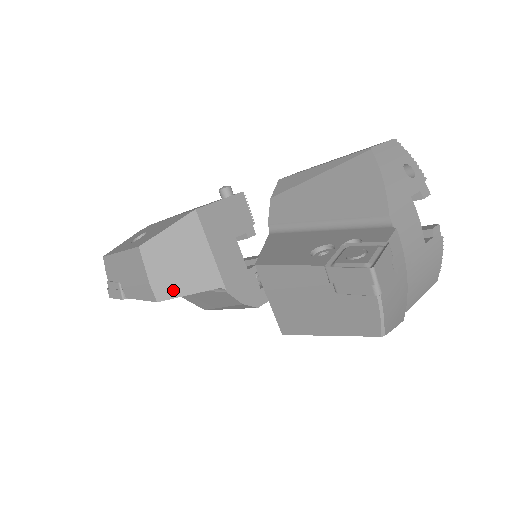
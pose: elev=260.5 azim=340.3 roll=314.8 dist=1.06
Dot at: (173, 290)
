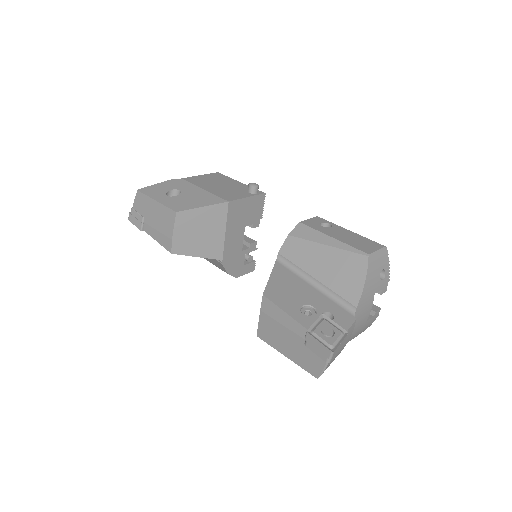
Dot at: (186, 250)
